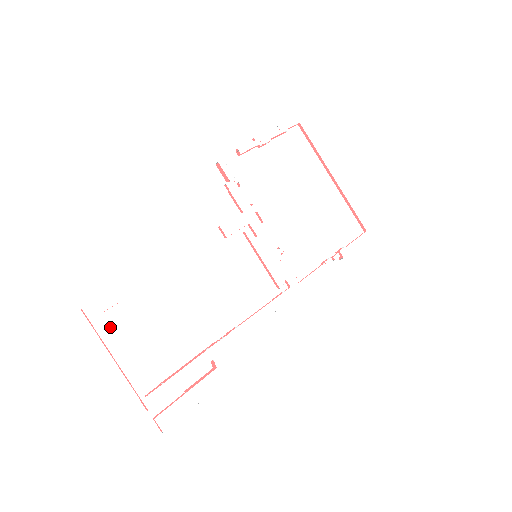
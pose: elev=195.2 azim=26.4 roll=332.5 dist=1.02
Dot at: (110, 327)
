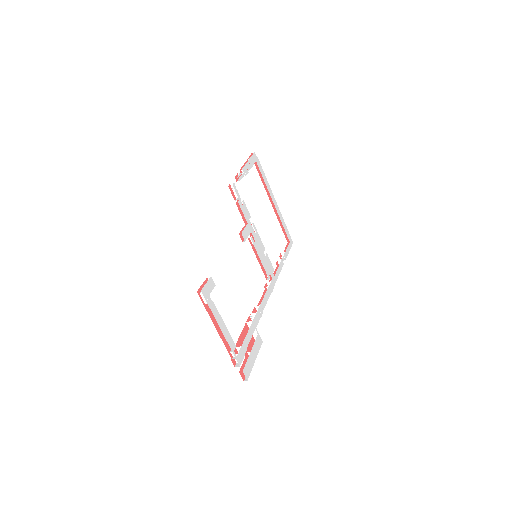
Dot at: occluded
